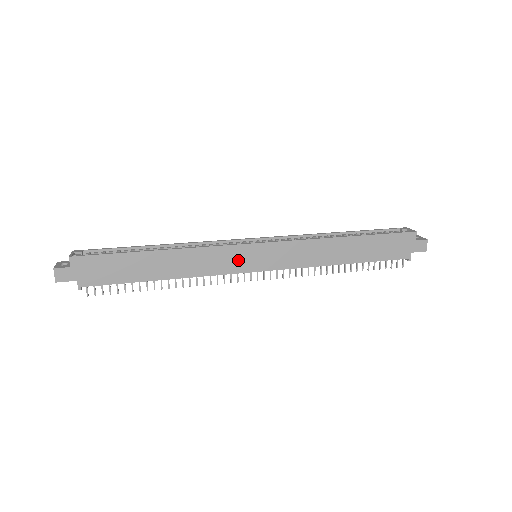
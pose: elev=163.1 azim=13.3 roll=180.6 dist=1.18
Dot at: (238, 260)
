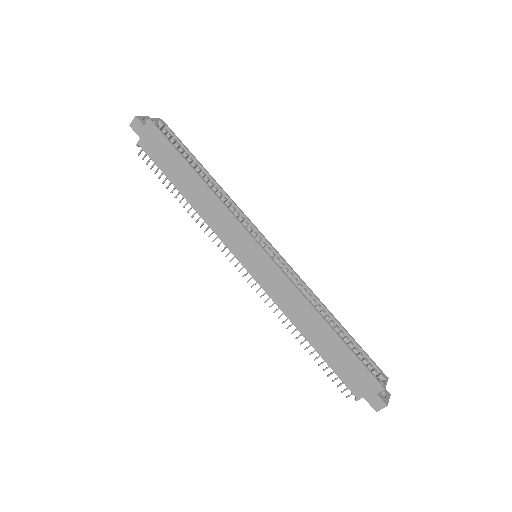
Dot at: (239, 243)
